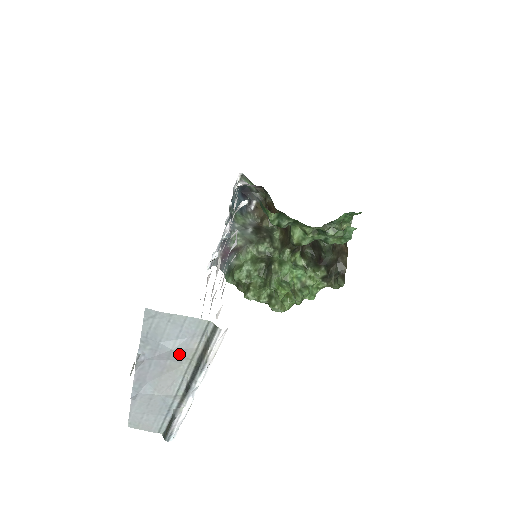
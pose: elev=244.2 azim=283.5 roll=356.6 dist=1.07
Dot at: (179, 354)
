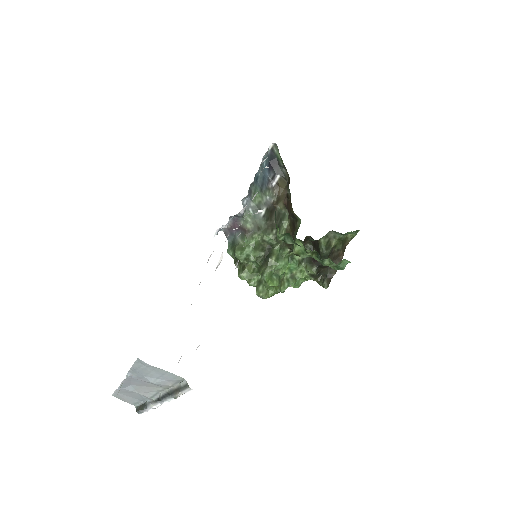
Dot at: (157, 385)
